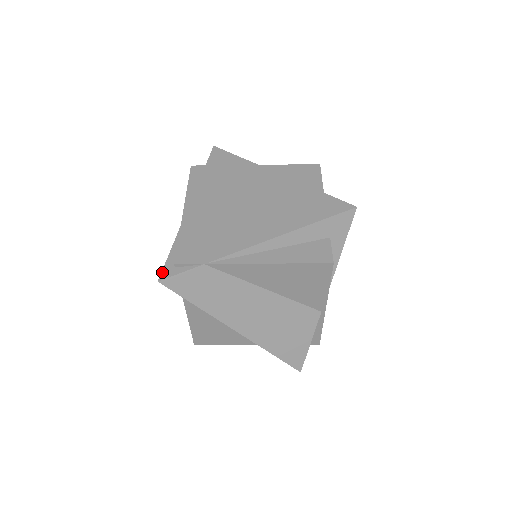
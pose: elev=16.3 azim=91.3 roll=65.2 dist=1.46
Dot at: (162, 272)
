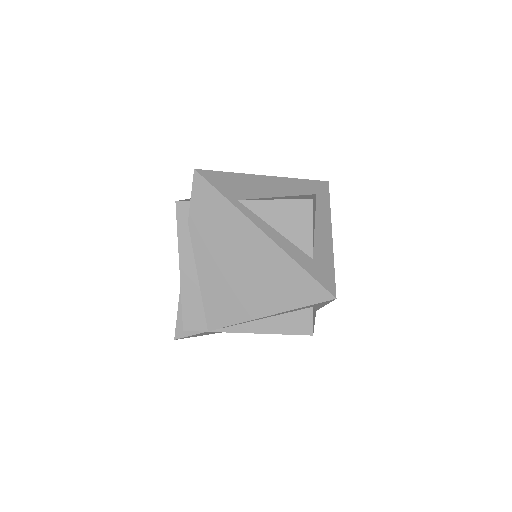
Dot at: (175, 332)
